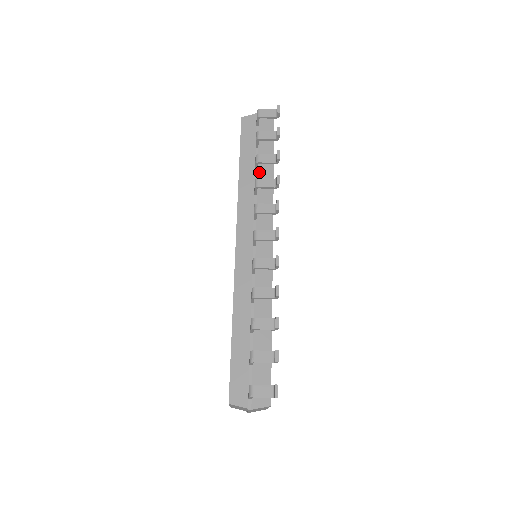
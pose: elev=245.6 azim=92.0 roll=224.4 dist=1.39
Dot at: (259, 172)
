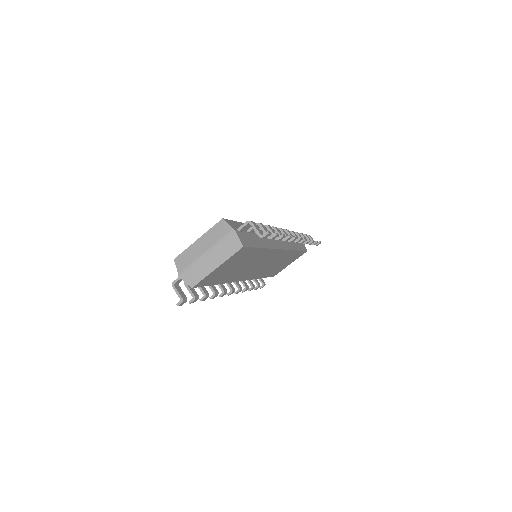
Dot at: occluded
